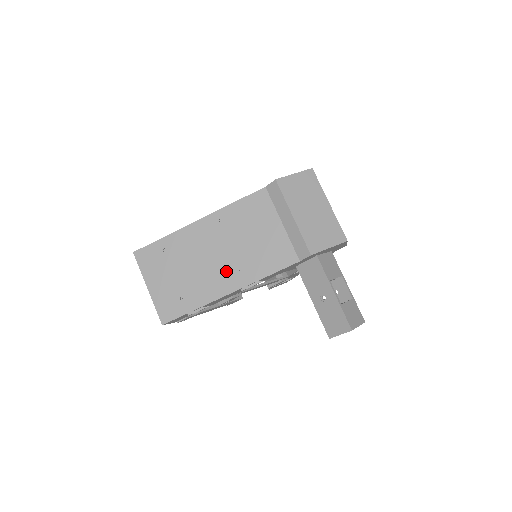
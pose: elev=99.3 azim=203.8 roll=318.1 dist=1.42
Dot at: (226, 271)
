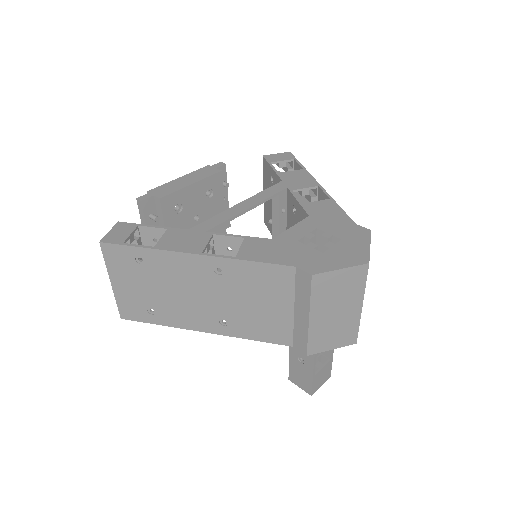
Dot at: (208, 314)
